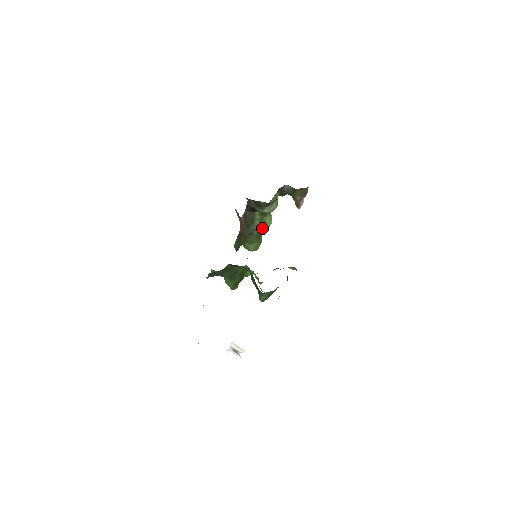
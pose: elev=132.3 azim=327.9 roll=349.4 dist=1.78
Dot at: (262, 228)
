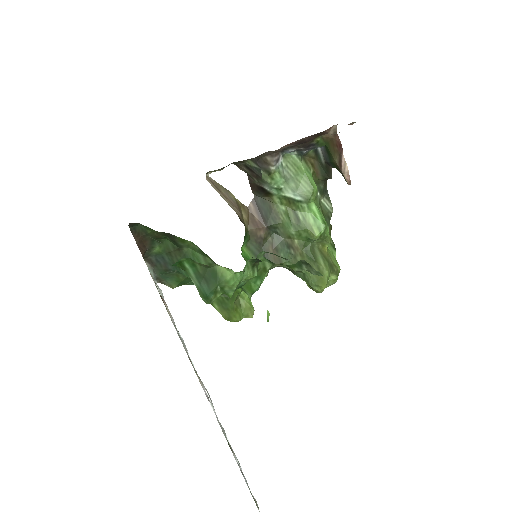
Dot at: (307, 236)
